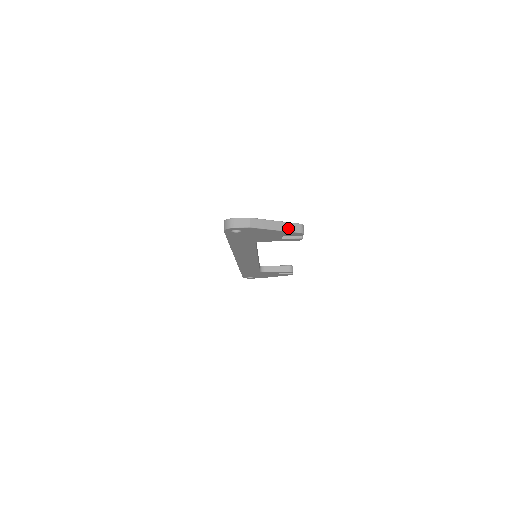
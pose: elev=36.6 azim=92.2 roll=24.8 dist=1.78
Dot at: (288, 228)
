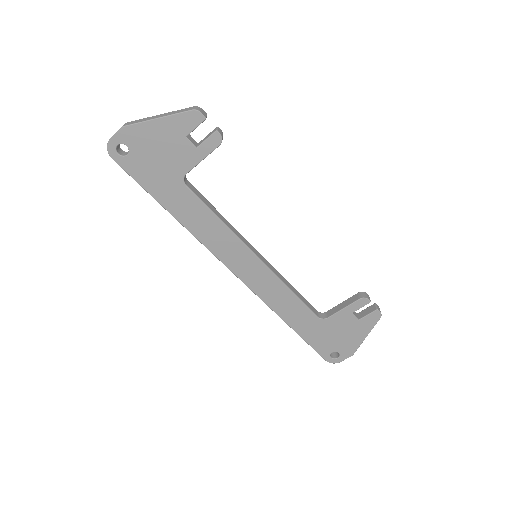
Dot at: (175, 113)
